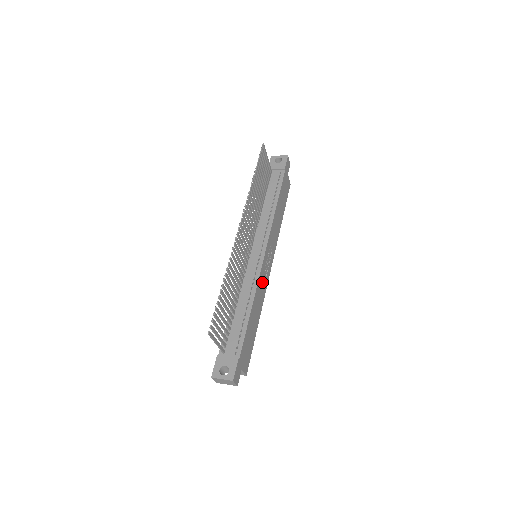
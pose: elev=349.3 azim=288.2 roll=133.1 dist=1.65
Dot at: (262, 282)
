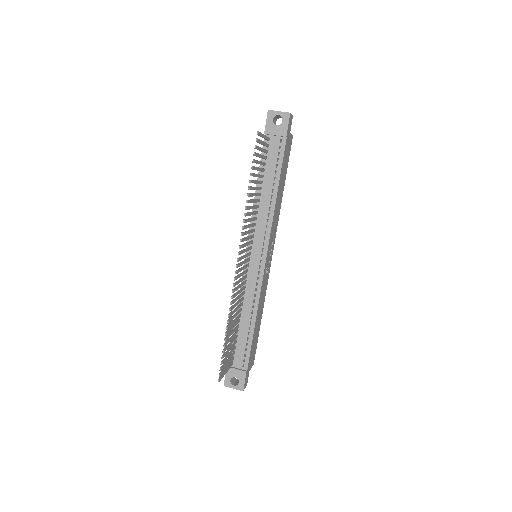
Dot at: (264, 285)
